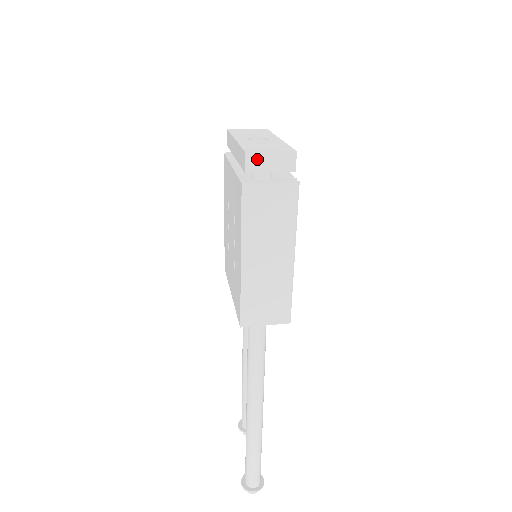
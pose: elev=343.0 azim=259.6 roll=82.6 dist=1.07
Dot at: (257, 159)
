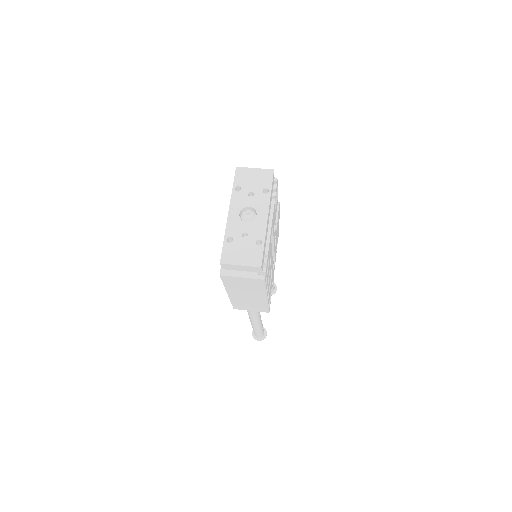
Dot at: (230, 266)
